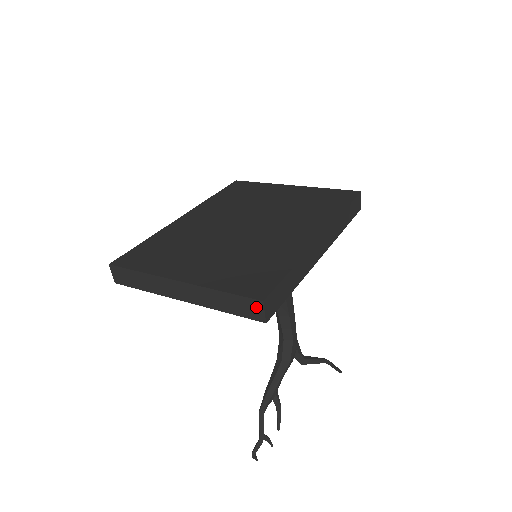
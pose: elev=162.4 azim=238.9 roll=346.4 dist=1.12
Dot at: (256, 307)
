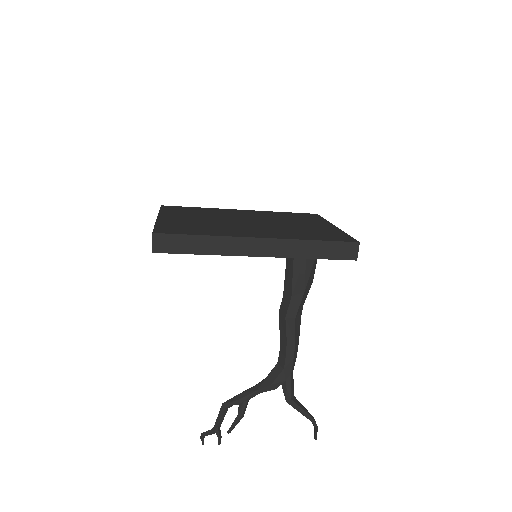
Dot at: (152, 238)
